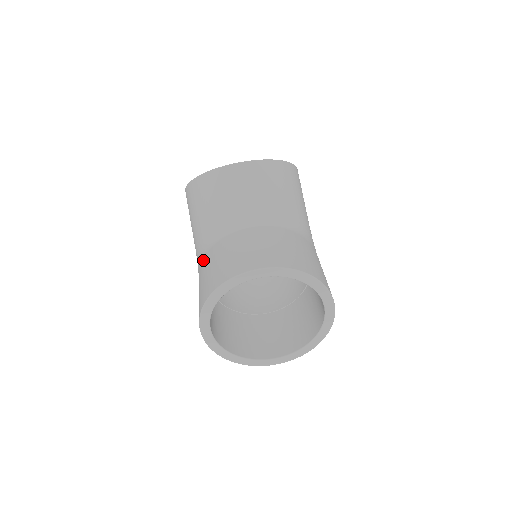
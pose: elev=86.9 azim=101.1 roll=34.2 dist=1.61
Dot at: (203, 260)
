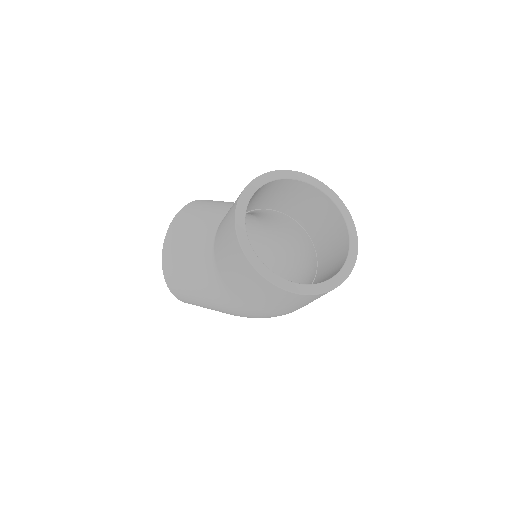
Dot at: (220, 272)
